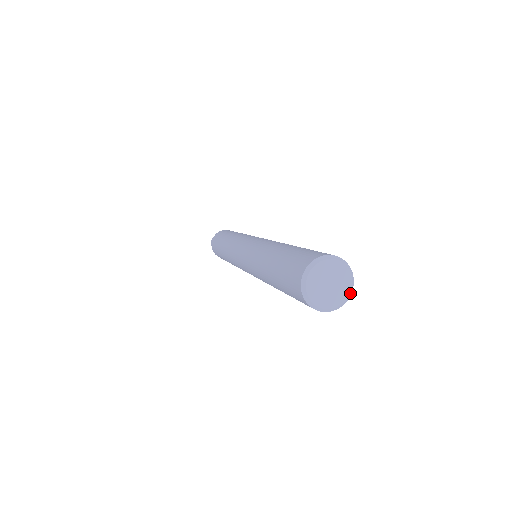
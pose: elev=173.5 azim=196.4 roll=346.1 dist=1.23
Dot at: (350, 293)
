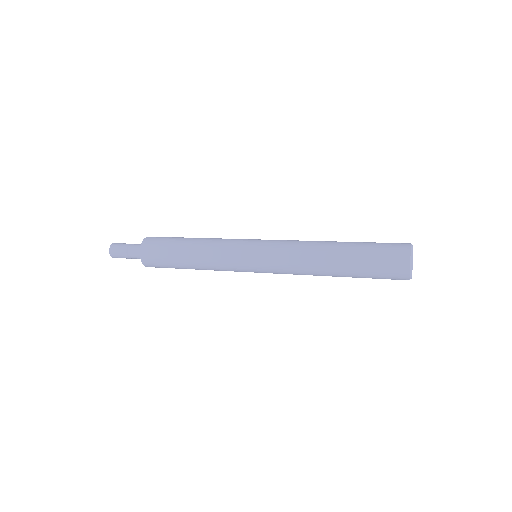
Dot at: occluded
